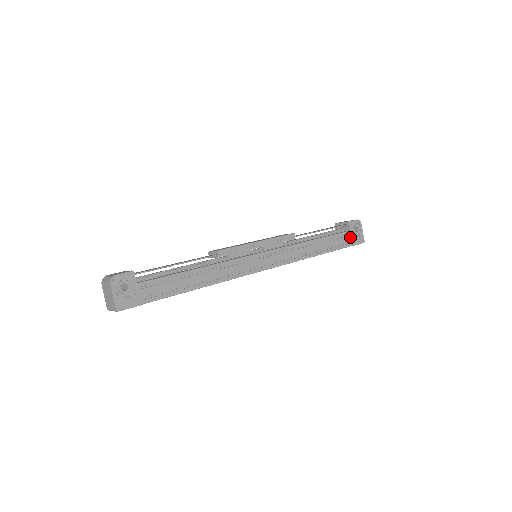
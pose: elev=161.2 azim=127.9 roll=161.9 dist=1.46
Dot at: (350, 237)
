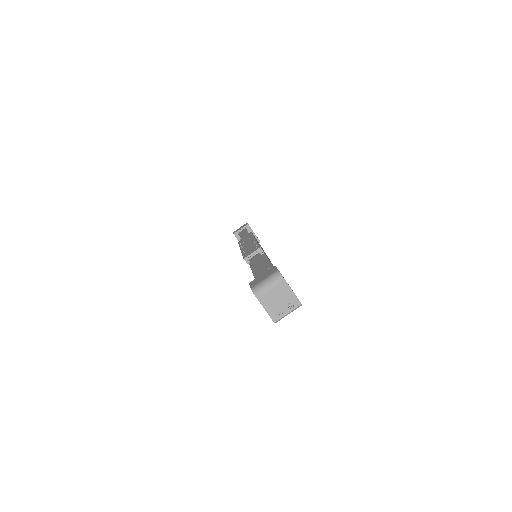
Dot at: (255, 236)
